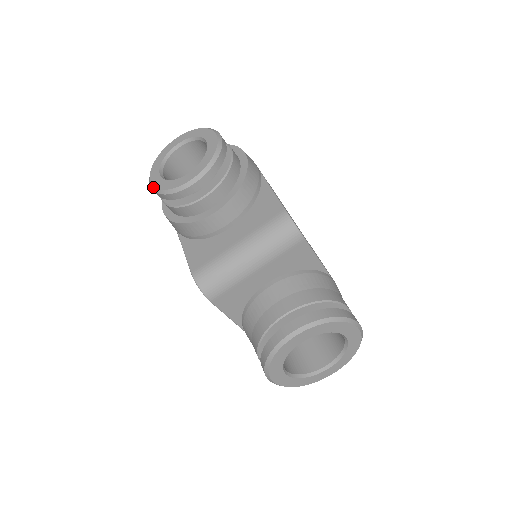
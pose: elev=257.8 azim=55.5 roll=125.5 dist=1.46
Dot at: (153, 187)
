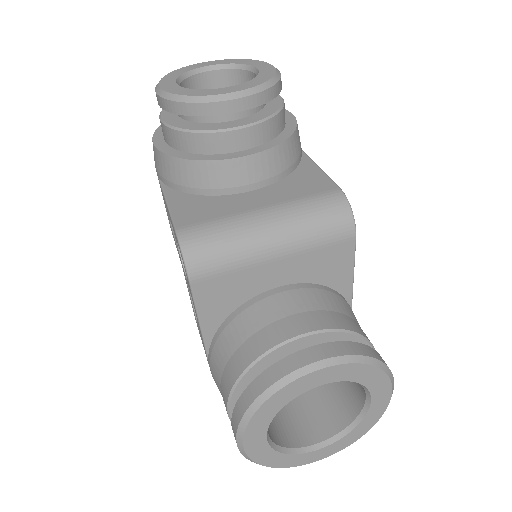
Dot at: (162, 92)
